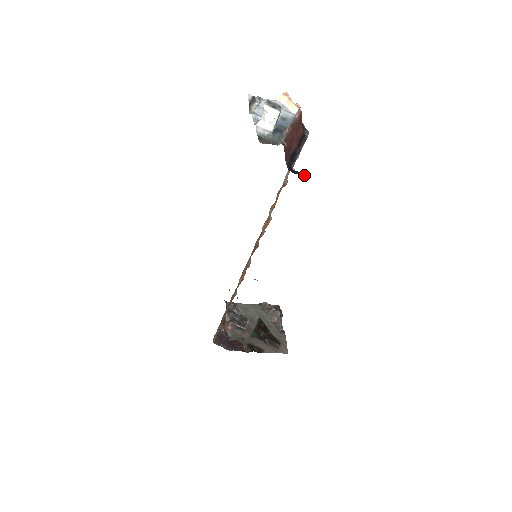
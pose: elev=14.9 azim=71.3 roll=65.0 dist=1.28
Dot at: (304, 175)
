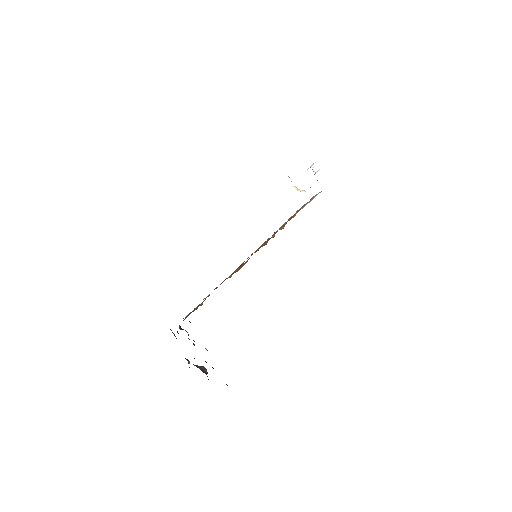
Dot at: occluded
